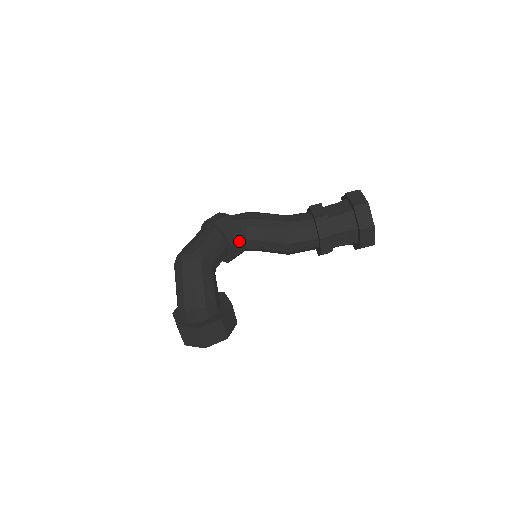
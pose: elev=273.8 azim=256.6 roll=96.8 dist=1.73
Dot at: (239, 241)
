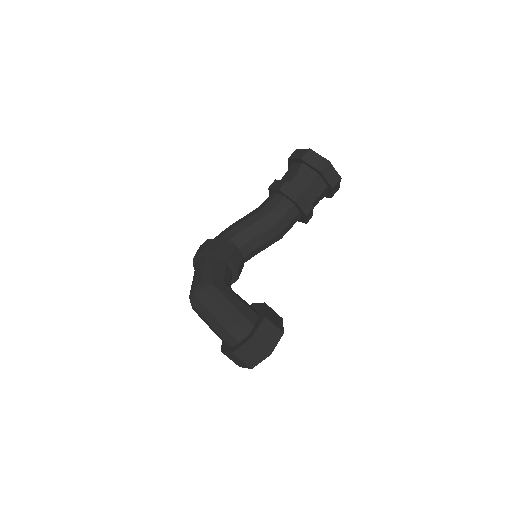
Dot at: (233, 251)
